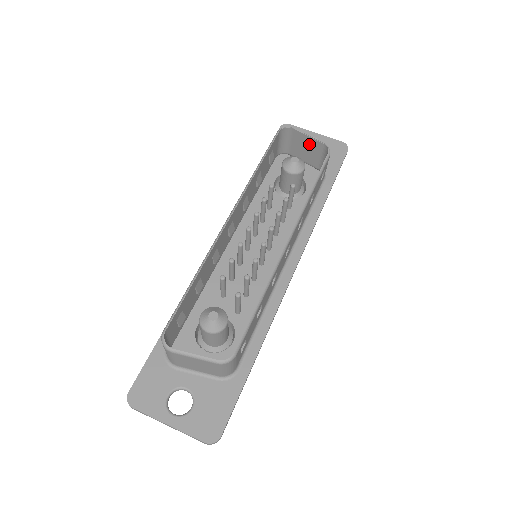
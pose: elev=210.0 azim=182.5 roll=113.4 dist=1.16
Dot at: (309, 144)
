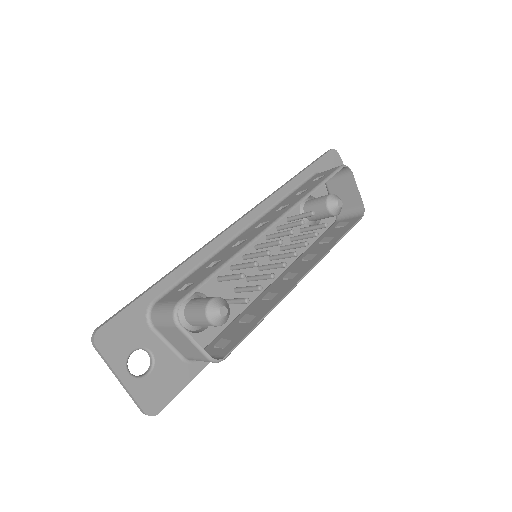
Dot at: (352, 194)
